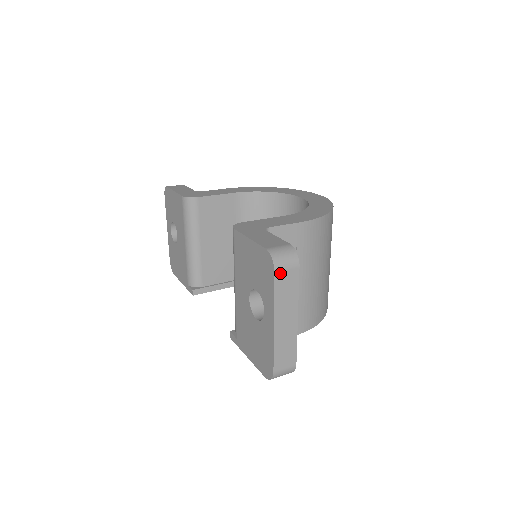
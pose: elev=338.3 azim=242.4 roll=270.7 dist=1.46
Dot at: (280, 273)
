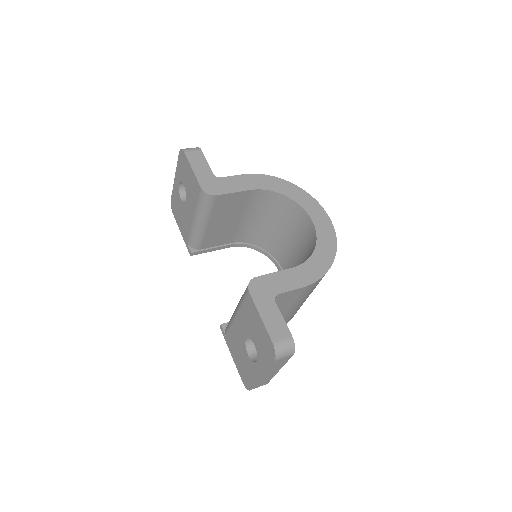
Dot at: (278, 360)
